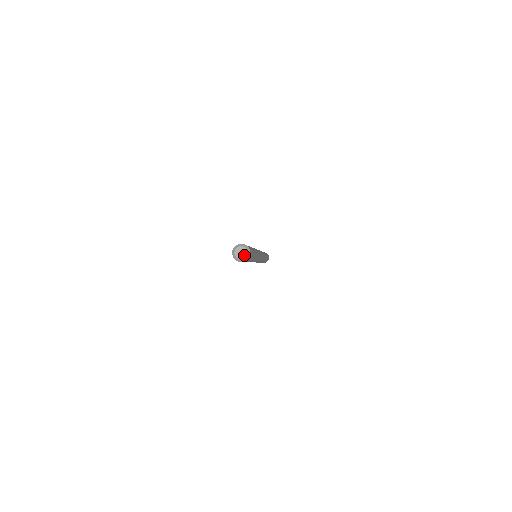
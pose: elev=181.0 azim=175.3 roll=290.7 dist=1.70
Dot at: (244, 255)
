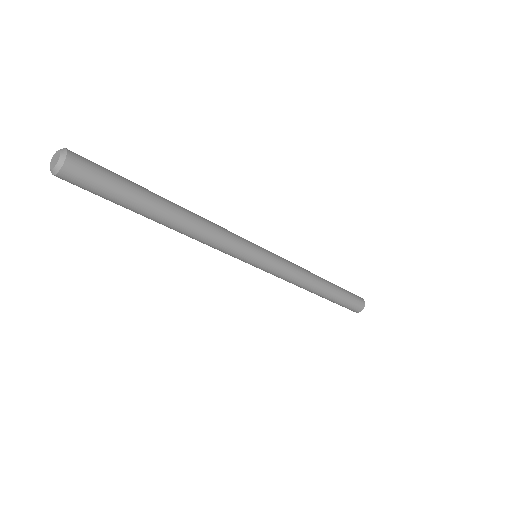
Dot at: (55, 163)
